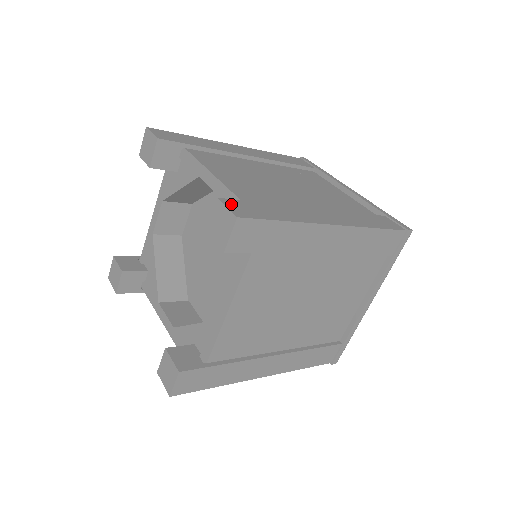
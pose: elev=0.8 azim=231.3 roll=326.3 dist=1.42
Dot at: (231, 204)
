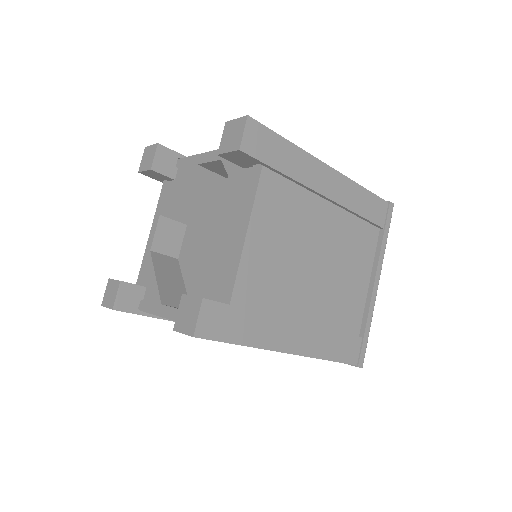
Dot at: occluded
